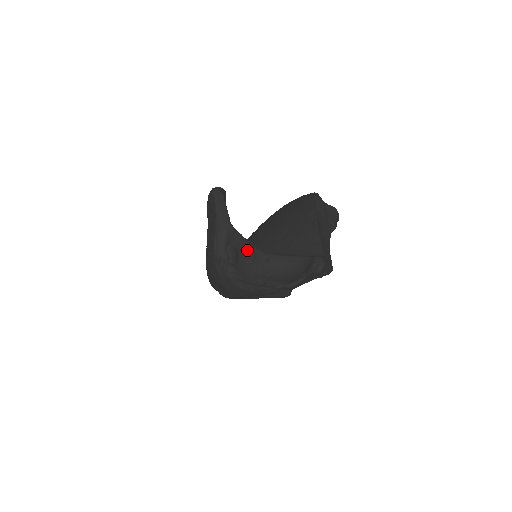
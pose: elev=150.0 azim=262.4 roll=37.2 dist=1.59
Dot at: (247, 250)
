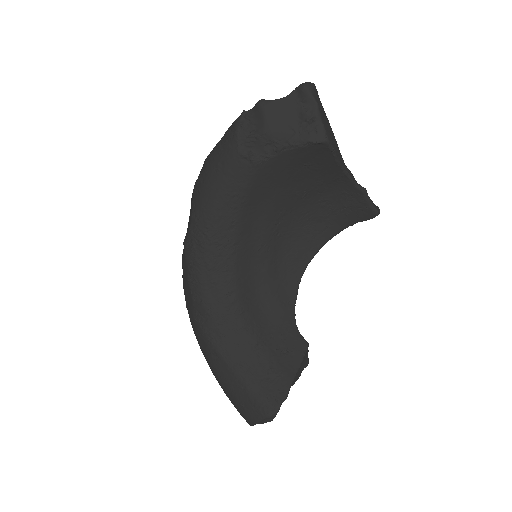
Dot at: occluded
